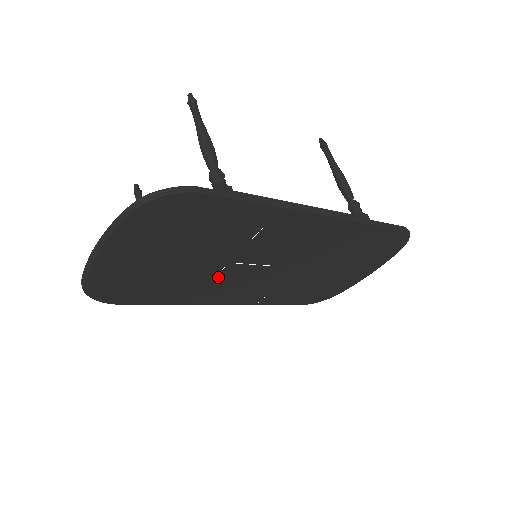
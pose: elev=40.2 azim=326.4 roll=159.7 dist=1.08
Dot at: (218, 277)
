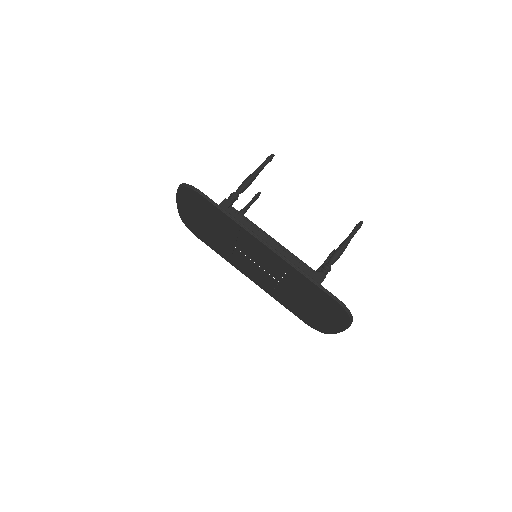
Dot at: (235, 254)
